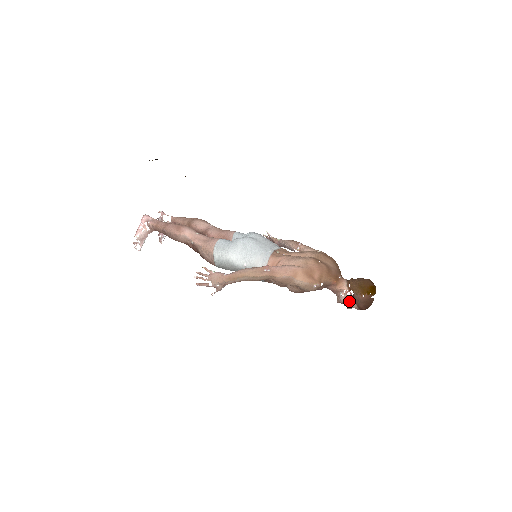
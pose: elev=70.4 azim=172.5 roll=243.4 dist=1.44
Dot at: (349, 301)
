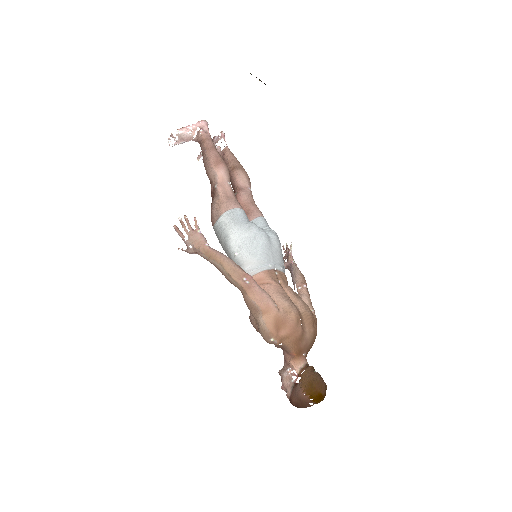
Dot at: (288, 384)
